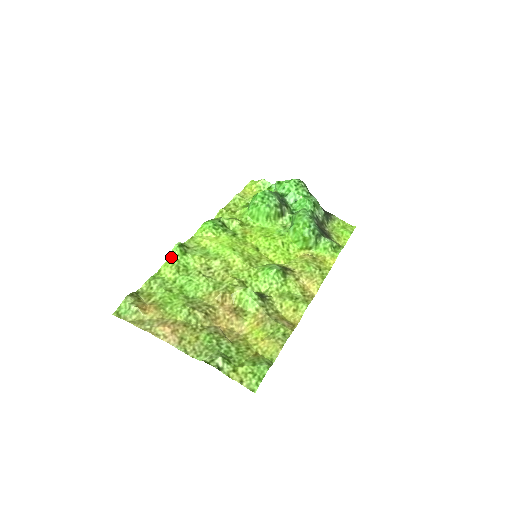
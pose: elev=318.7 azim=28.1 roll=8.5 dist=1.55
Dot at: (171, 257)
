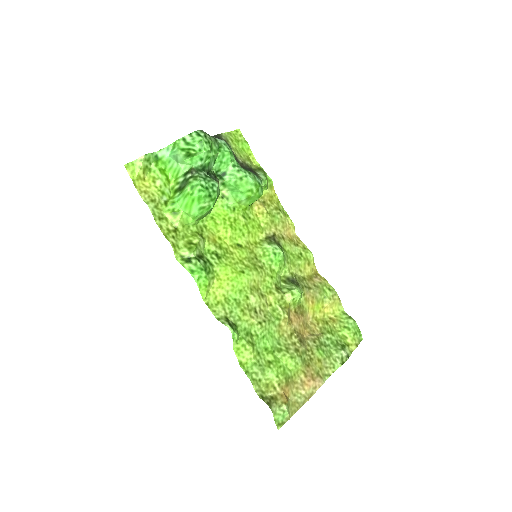
Dot at: (235, 344)
